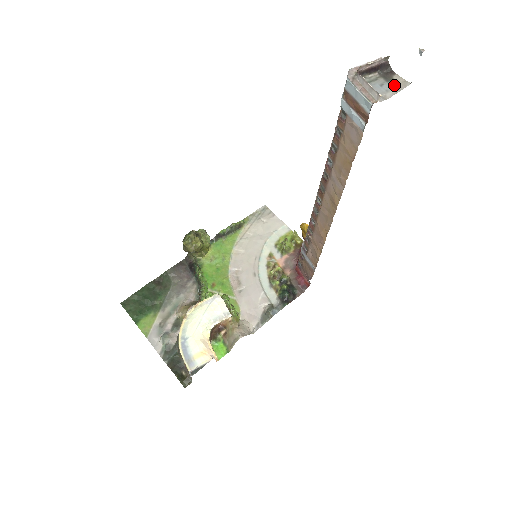
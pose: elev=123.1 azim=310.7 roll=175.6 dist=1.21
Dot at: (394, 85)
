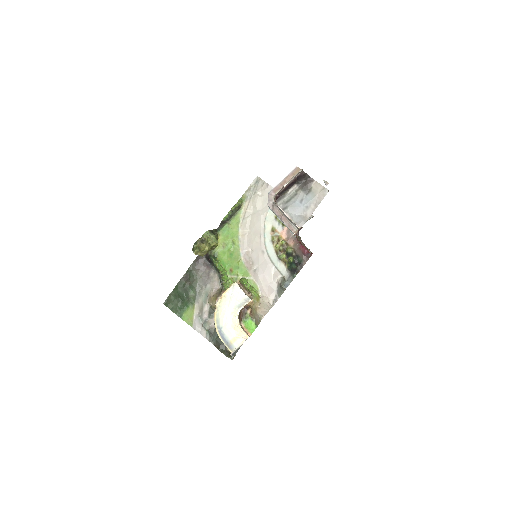
Dot at: (313, 198)
